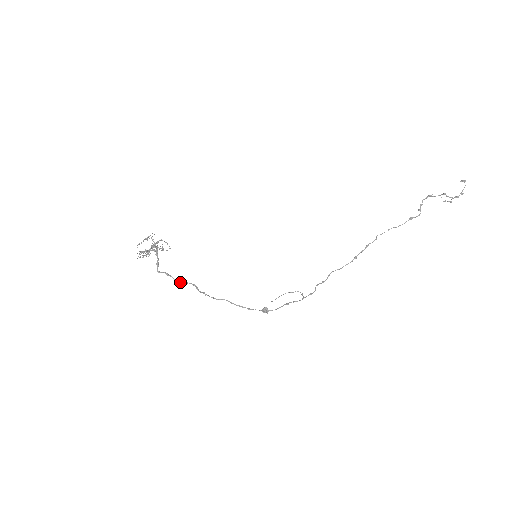
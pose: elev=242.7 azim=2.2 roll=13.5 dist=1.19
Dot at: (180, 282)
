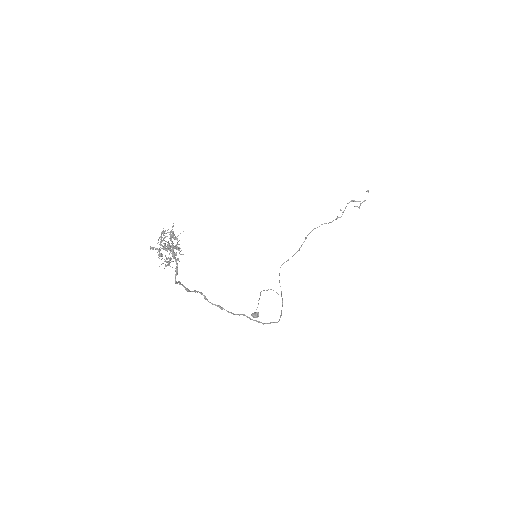
Dot at: occluded
